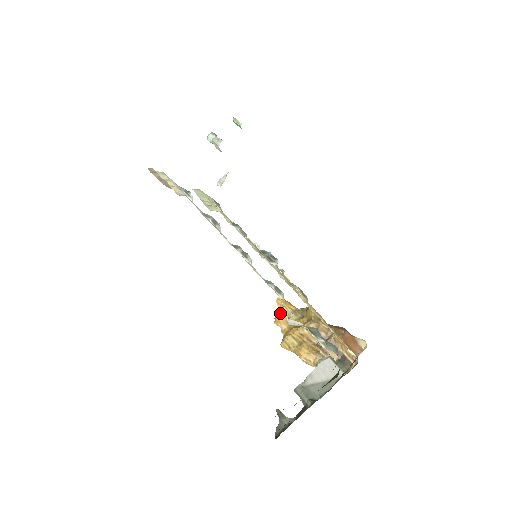
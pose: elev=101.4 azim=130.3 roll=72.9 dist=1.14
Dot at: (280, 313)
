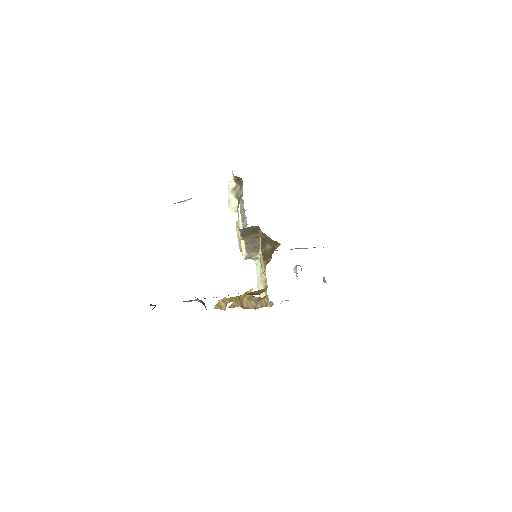
Dot at: occluded
